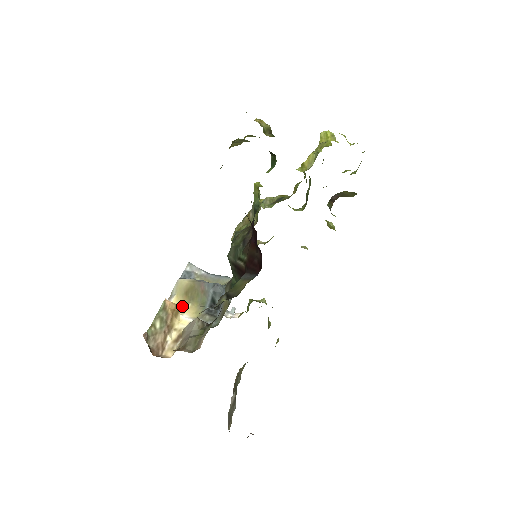
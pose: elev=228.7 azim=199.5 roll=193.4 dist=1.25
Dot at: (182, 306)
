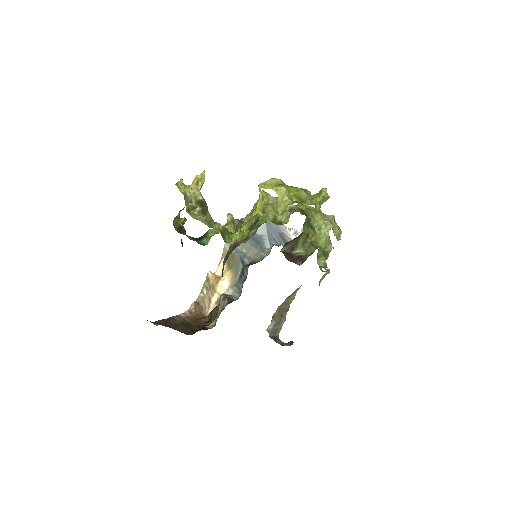
Dot at: (225, 271)
